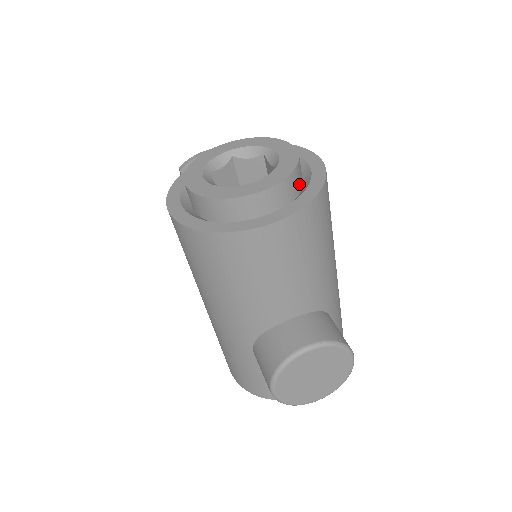
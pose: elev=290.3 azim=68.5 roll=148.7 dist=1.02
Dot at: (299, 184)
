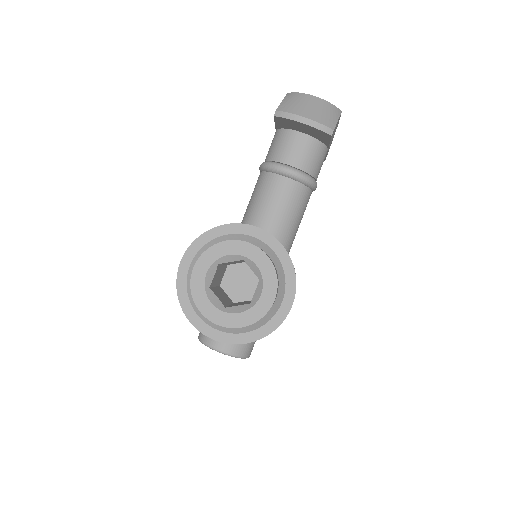
Dot at: (257, 321)
